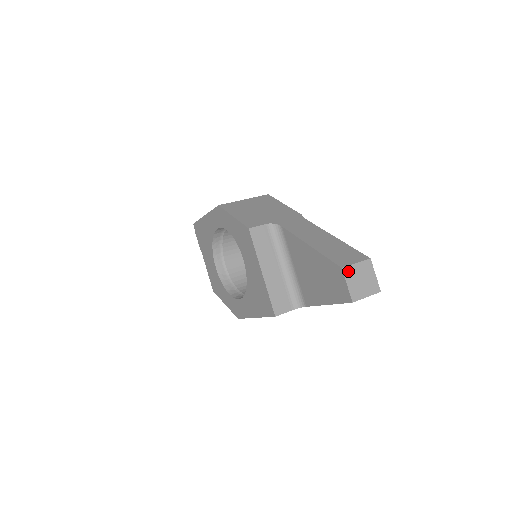
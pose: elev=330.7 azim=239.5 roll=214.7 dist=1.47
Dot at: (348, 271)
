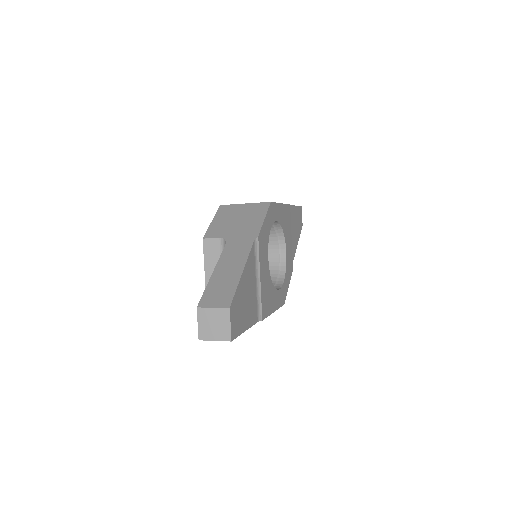
Dot at: (202, 312)
